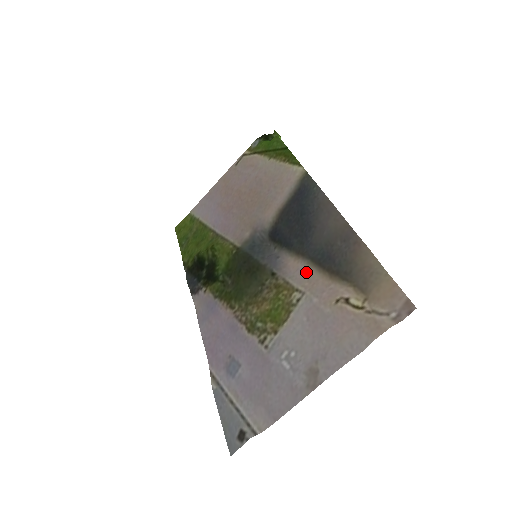
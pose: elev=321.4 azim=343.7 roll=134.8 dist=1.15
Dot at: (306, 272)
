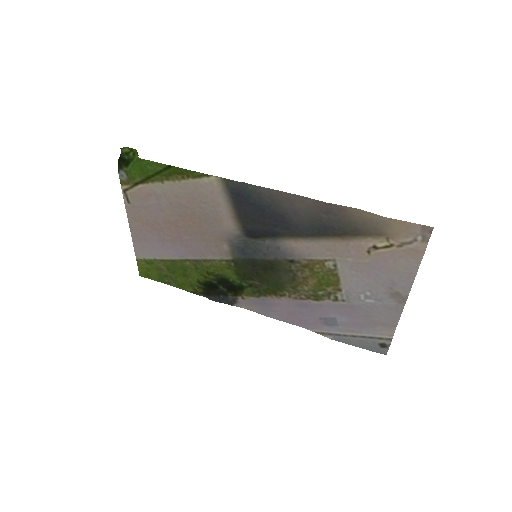
Dot at: (318, 246)
